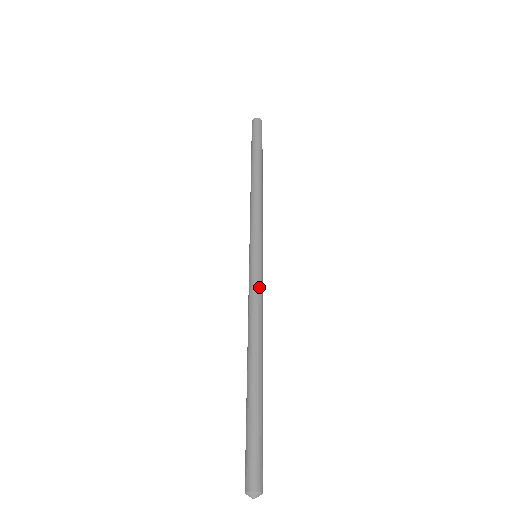
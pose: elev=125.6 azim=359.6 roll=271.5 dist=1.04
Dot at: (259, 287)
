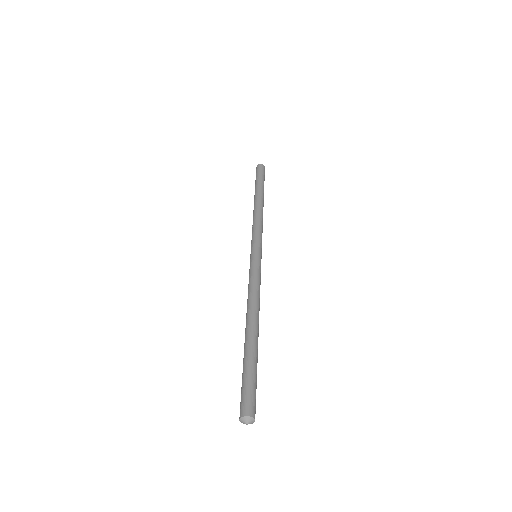
Dot at: (257, 275)
